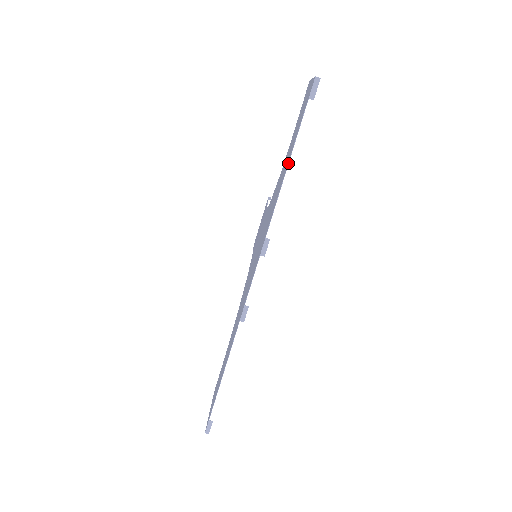
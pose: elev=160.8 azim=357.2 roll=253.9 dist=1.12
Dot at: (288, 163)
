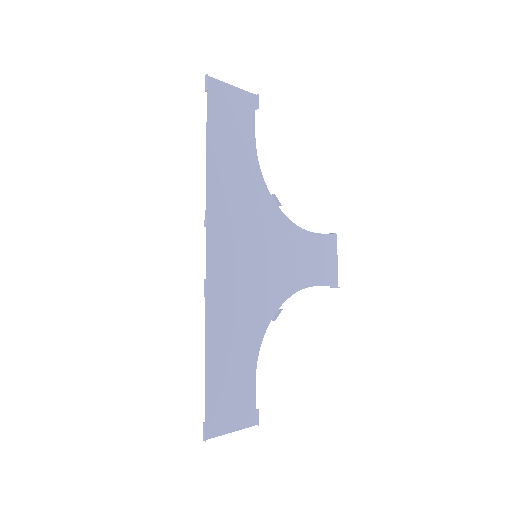
Dot at: (206, 143)
